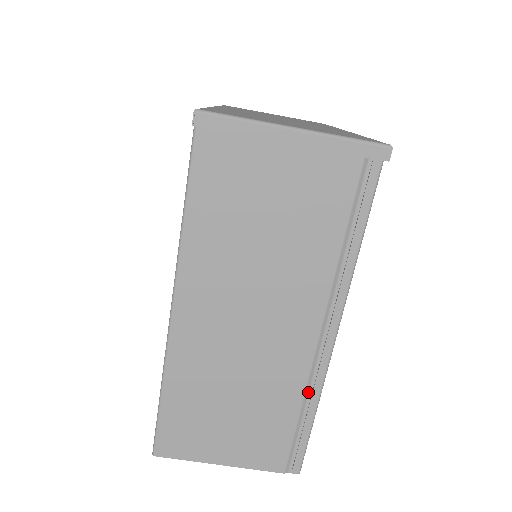
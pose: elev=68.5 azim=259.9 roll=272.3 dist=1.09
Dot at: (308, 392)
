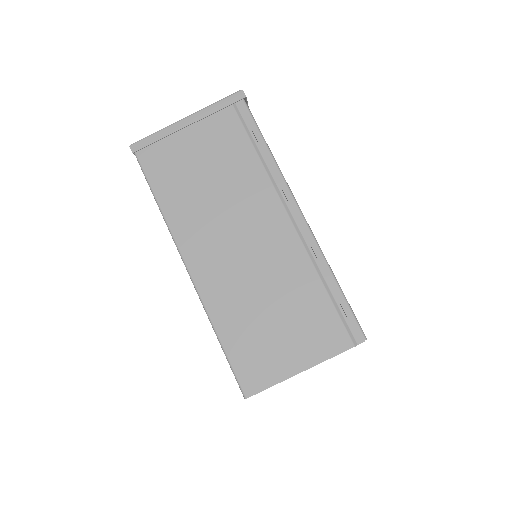
Dot at: (317, 266)
